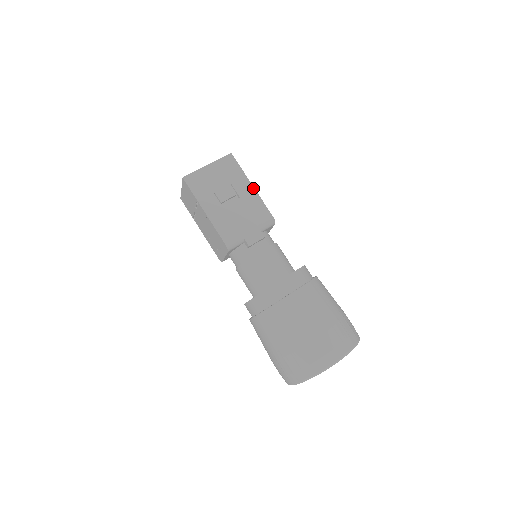
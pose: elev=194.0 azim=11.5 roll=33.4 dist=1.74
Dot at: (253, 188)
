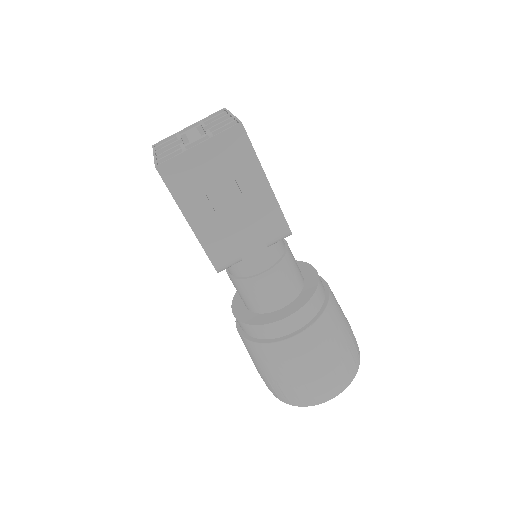
Dot at: (268, 185)
